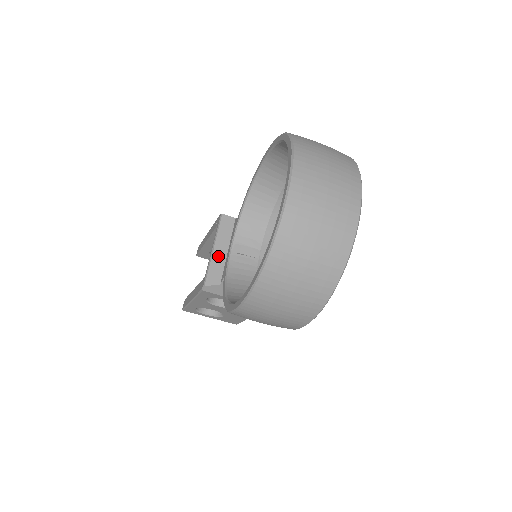
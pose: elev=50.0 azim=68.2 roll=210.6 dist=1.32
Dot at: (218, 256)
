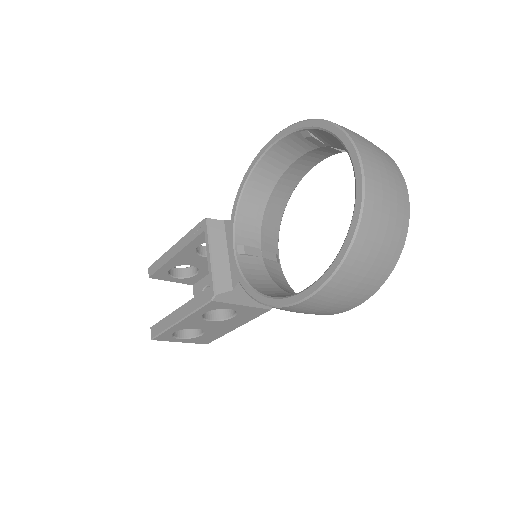
Dot at: (219, 261)
